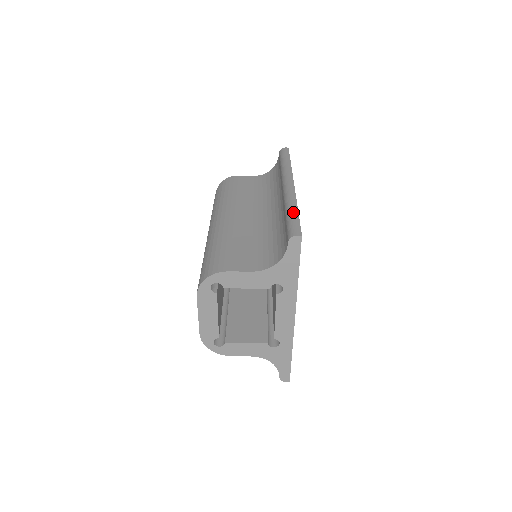
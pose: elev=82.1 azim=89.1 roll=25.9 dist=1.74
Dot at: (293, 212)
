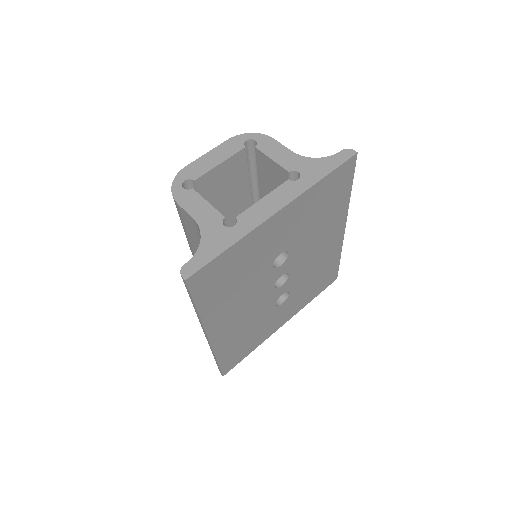
Dot at: occluded
